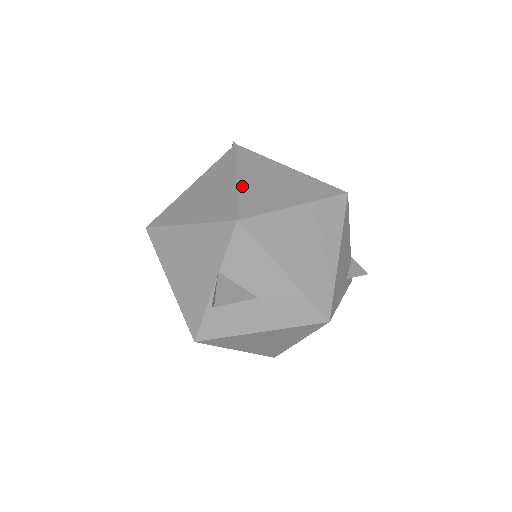
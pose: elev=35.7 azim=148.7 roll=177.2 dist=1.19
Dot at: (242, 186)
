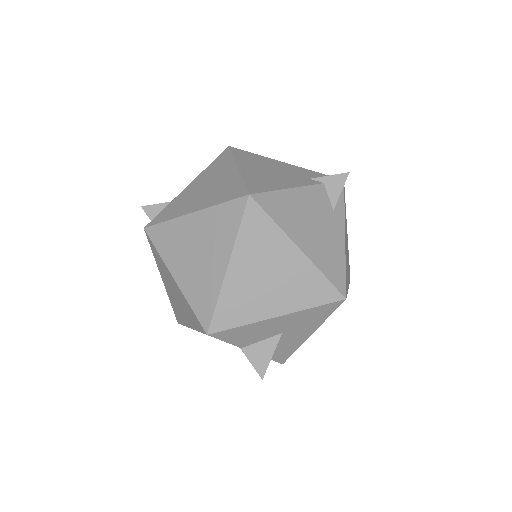
Dot at: (183, 286)
